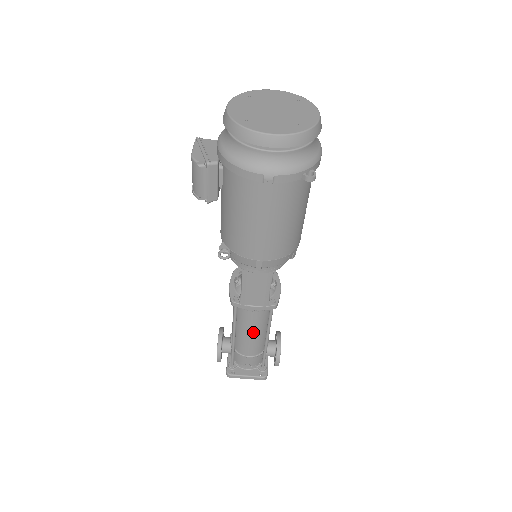
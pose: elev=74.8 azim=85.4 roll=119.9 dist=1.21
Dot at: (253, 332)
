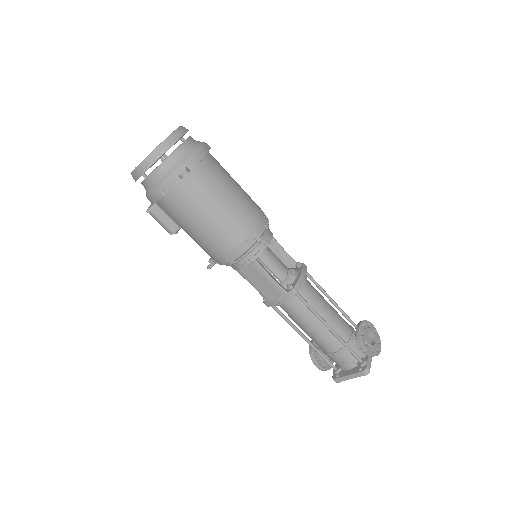
Dot at: (309, 326)
